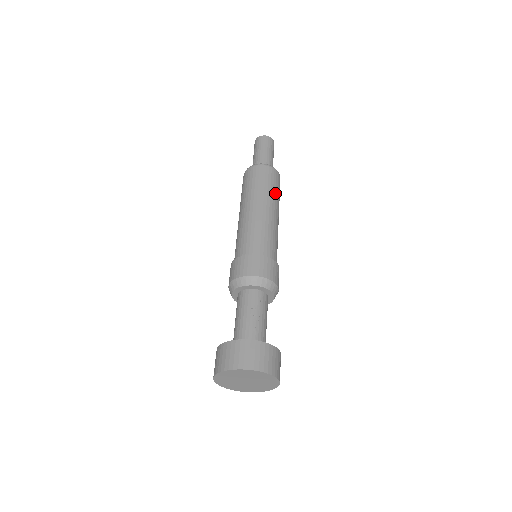
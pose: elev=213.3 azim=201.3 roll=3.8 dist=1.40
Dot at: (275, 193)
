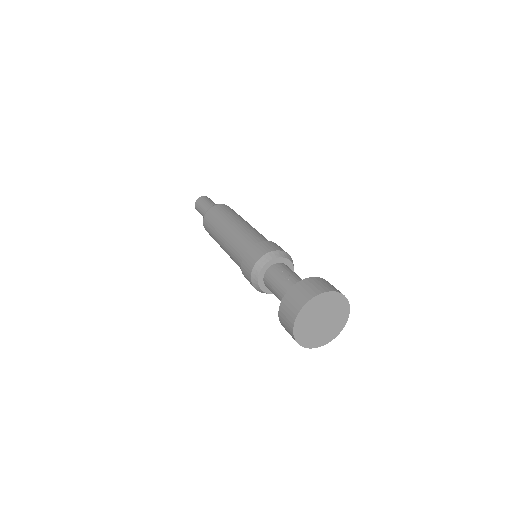
Dot at: (233, 214)
